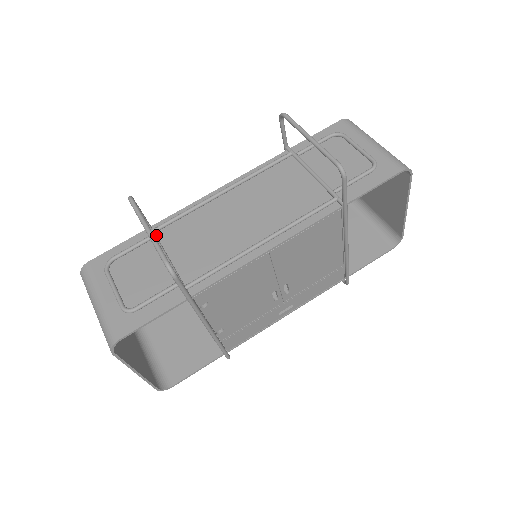
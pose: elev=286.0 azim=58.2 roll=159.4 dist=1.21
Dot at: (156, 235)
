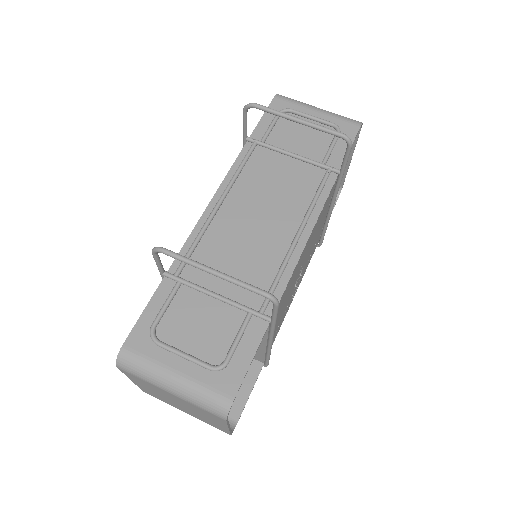
Dot at: (181, 279)
